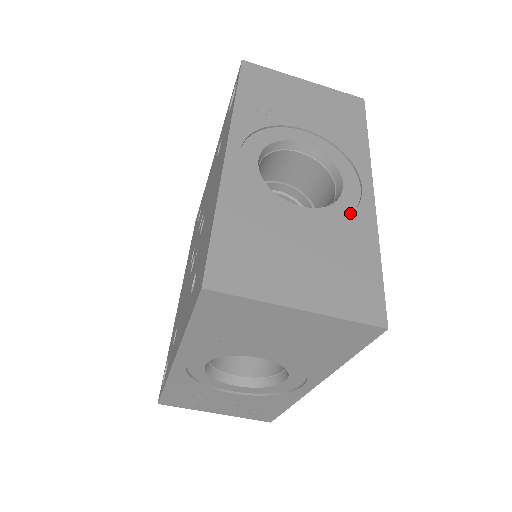
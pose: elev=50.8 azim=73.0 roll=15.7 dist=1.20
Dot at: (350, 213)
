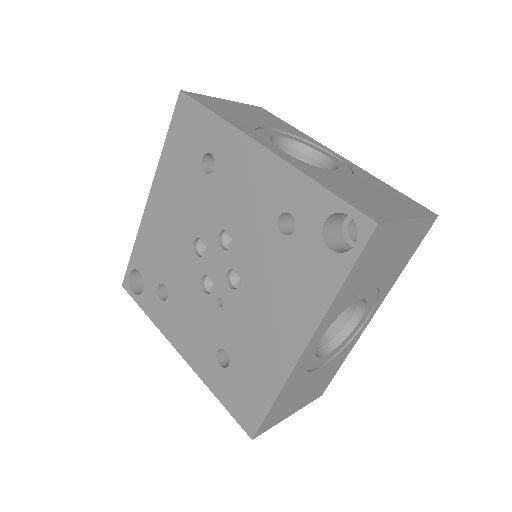
Dot at: (349, 341)
